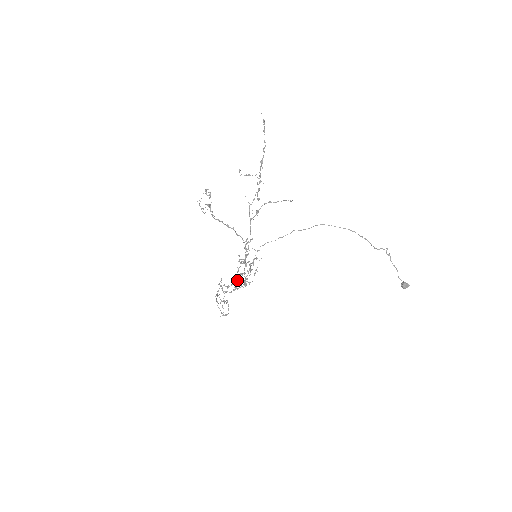
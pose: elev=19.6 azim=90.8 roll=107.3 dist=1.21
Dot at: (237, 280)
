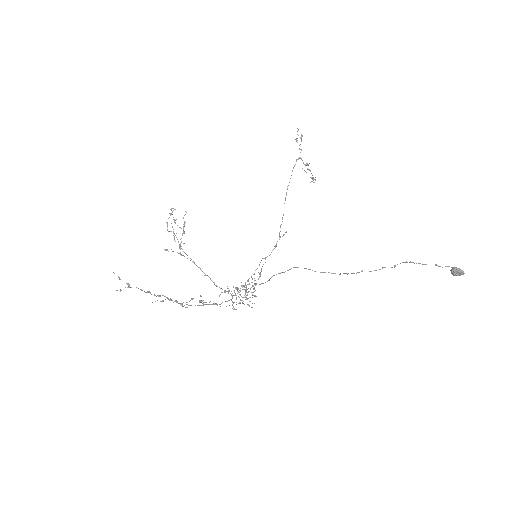
Dot at: occluded
